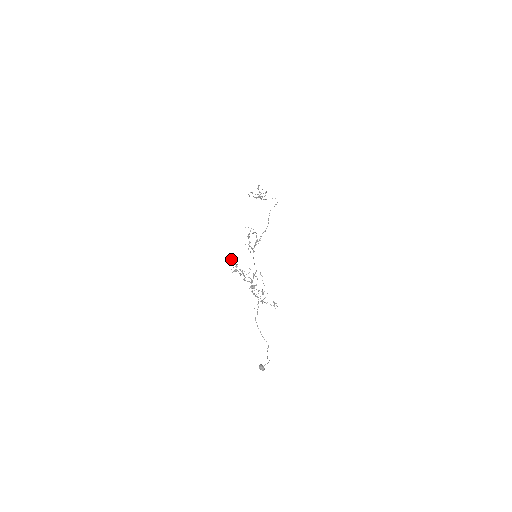
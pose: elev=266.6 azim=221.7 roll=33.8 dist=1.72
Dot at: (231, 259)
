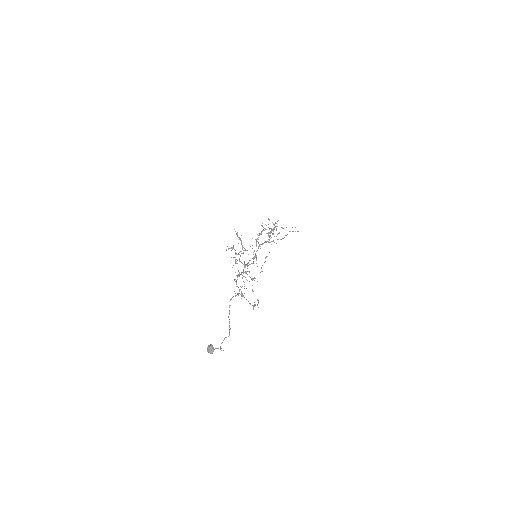
Dot at: (237, 233)
